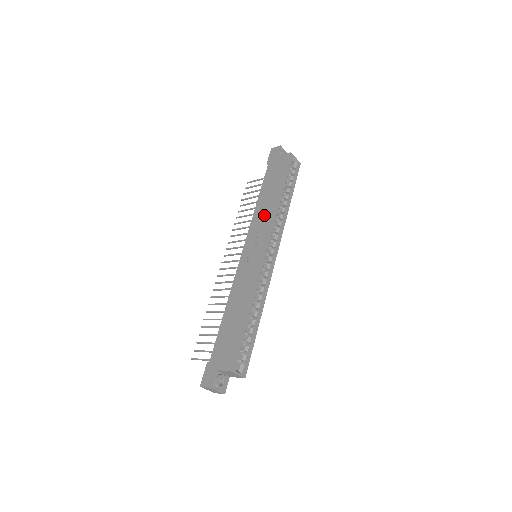
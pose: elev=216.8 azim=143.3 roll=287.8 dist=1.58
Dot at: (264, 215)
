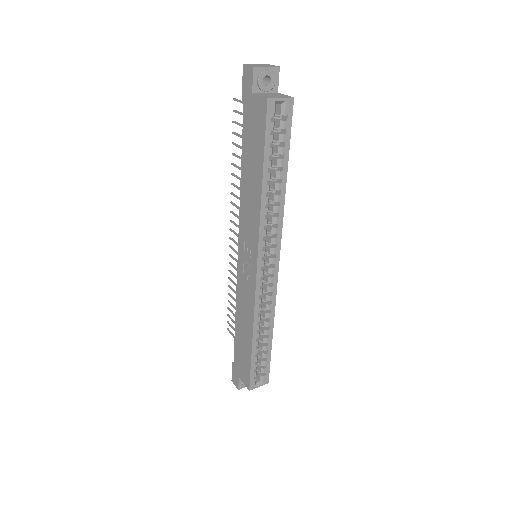
Dot at: (250, 212)
